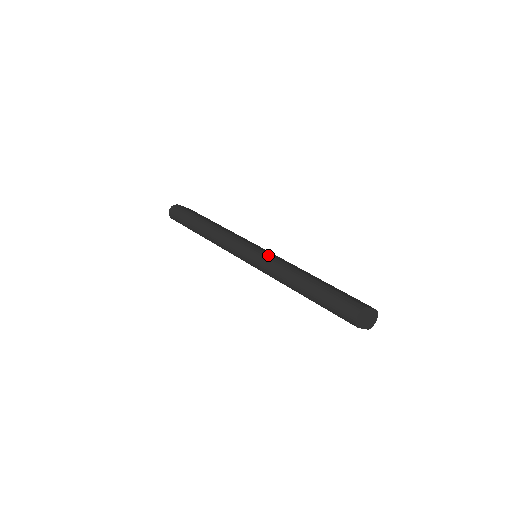
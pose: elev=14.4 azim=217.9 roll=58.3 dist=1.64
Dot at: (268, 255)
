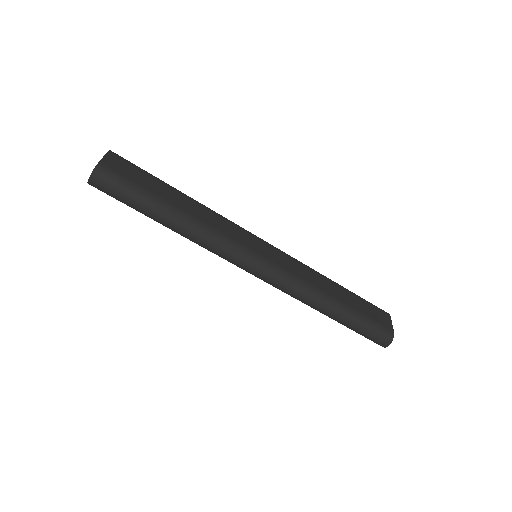
Dot at: (287, 274)
